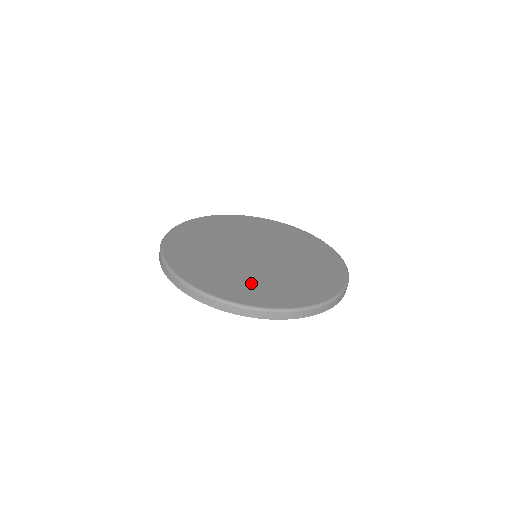
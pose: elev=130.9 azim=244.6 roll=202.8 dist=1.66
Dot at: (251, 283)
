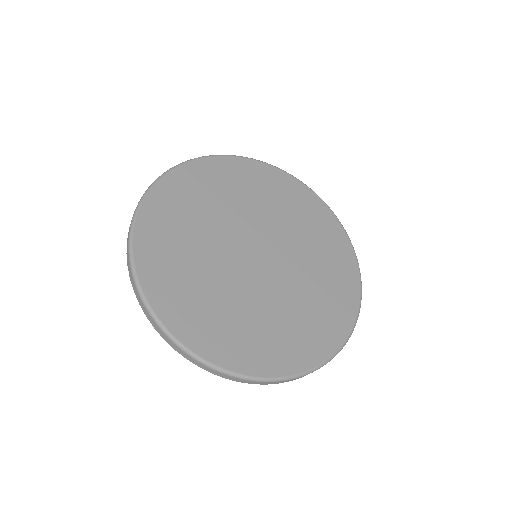
Dot at: (187, 270)
